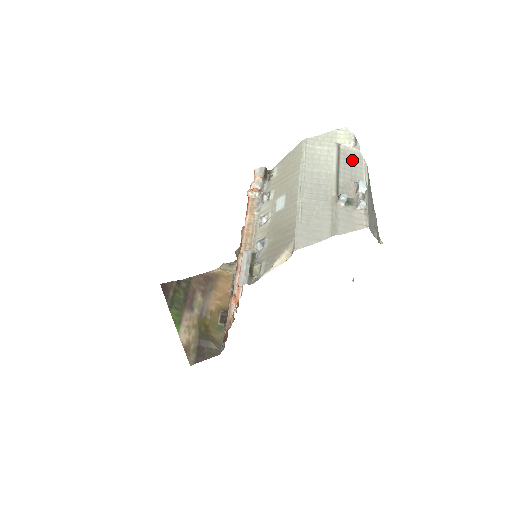
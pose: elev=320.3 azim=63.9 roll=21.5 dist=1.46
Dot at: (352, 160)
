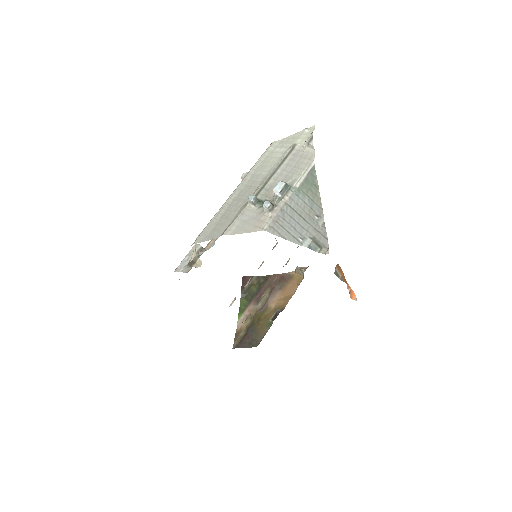
Dot at: (299, 161)
